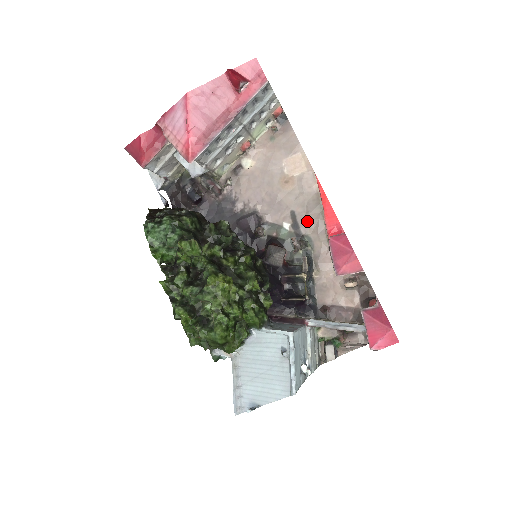
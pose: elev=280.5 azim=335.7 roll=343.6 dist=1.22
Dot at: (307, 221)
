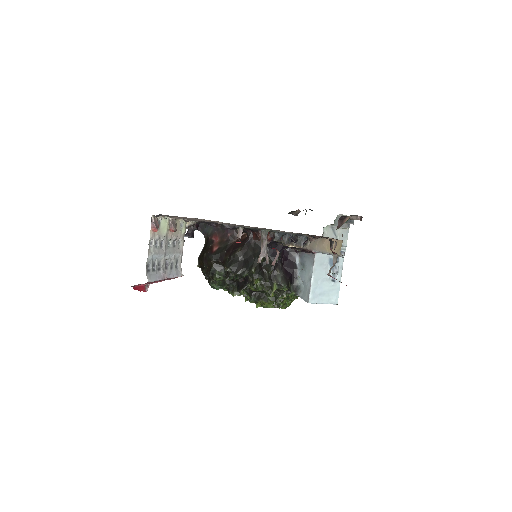
Dot at: occluded
